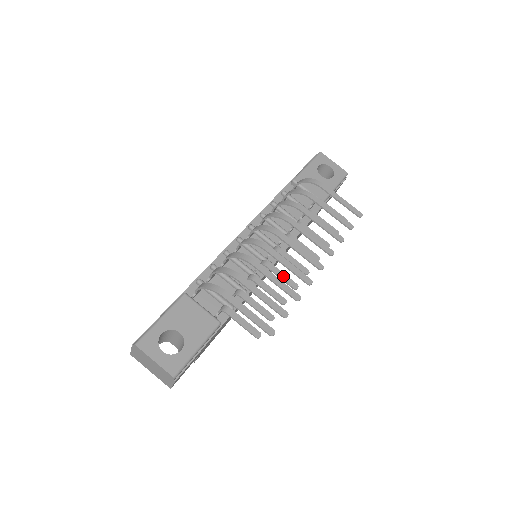
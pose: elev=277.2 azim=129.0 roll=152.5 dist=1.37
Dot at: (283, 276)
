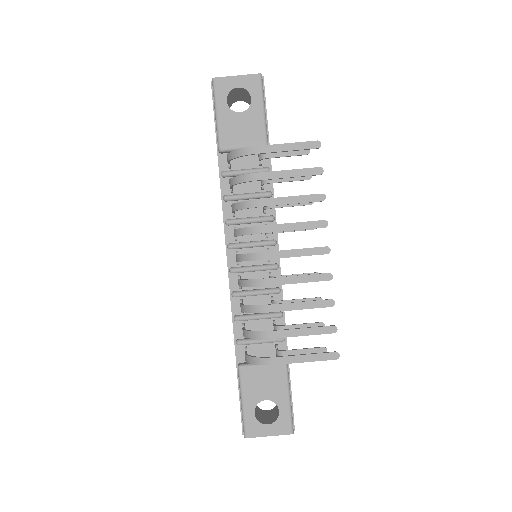
Dot at: occluded
